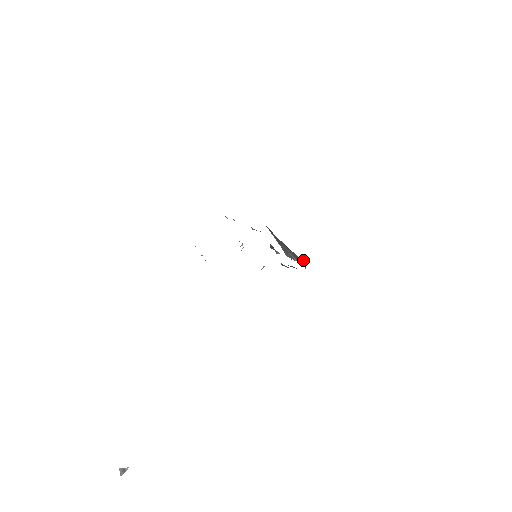
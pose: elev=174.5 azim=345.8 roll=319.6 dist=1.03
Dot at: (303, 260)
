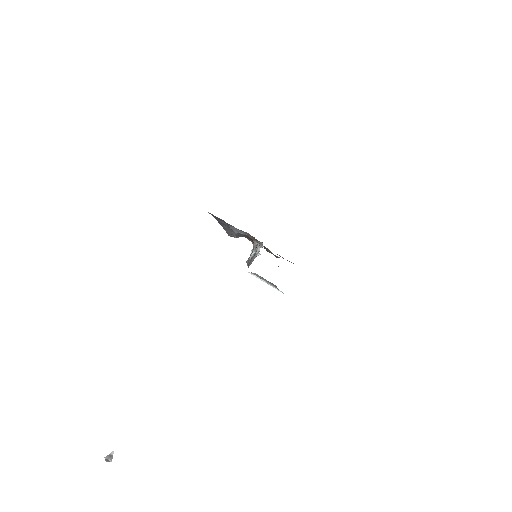
Dot at: (242, 236)
